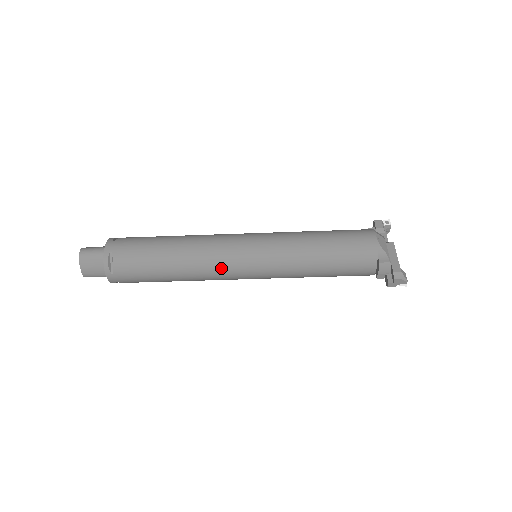
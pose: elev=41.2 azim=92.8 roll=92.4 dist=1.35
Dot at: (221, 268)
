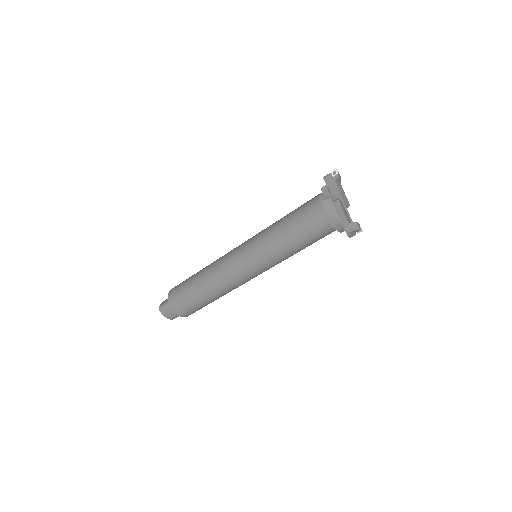
Dot at: (237, 281)
